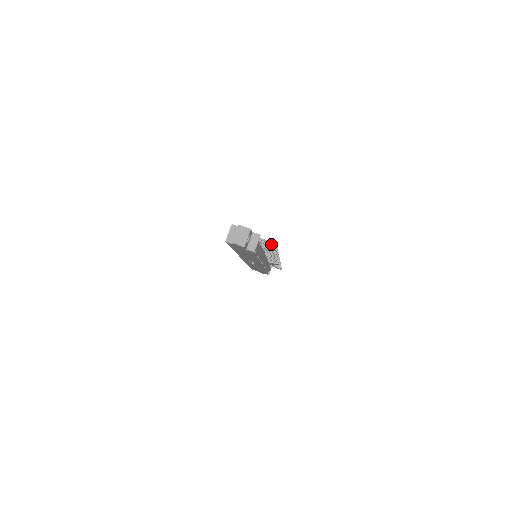
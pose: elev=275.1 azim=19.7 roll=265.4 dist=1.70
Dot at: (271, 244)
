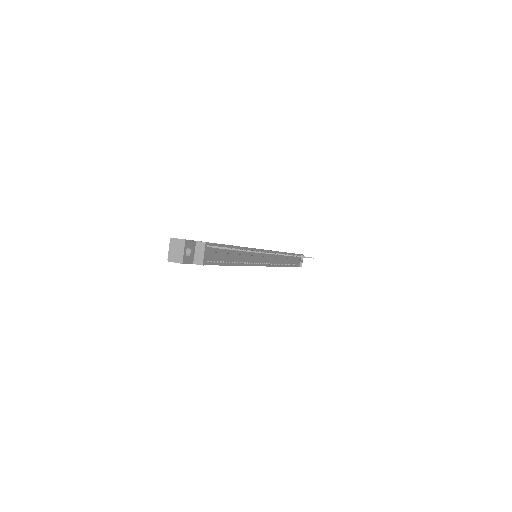
Dot at: occluded
